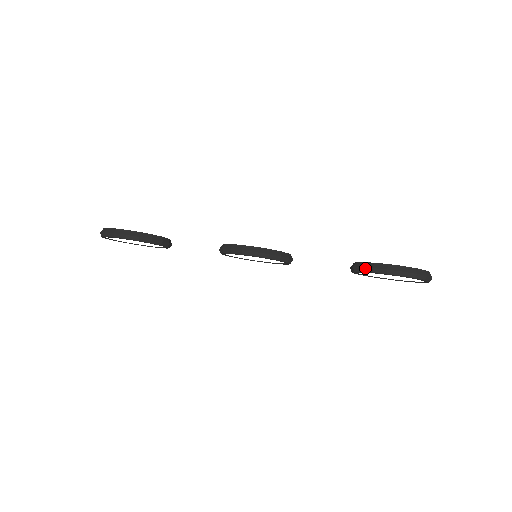
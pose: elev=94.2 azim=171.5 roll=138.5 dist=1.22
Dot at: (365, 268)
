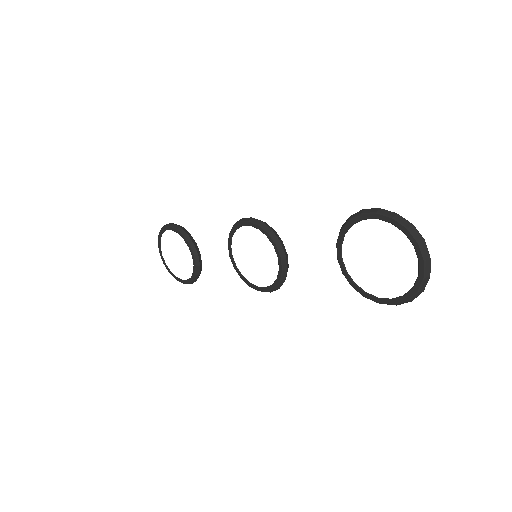
Dot at: (344, 223)
